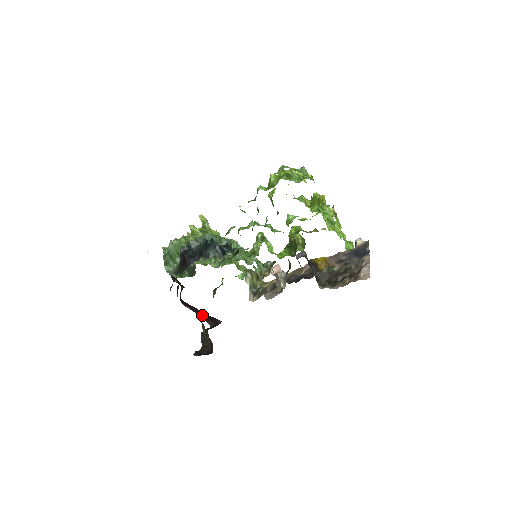
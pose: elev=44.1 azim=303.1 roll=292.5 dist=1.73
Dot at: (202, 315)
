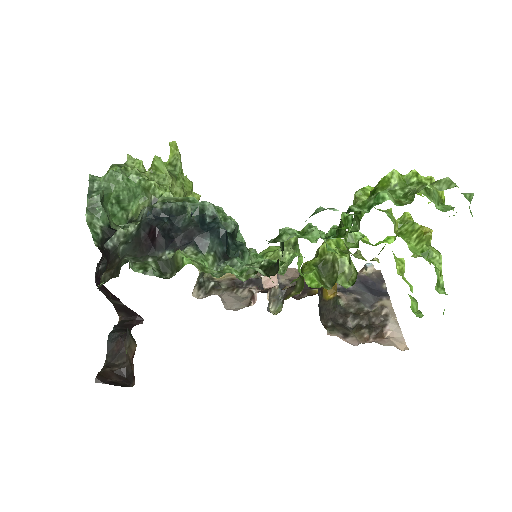
Dot at: (116, 303)
